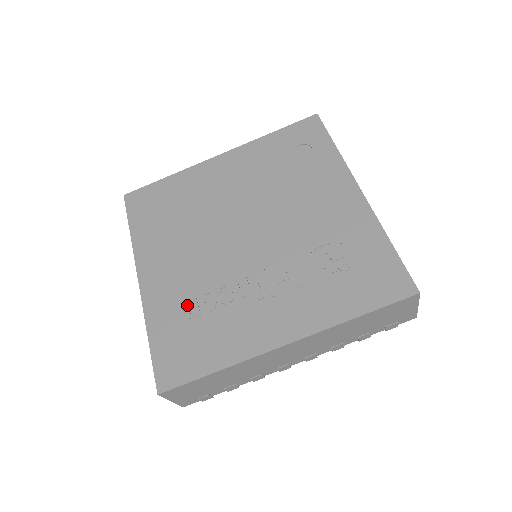
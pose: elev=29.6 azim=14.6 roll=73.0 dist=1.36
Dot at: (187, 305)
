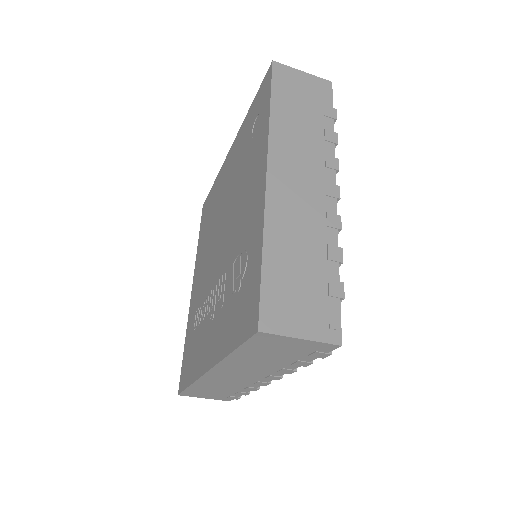
Dot at: (195, 318)
